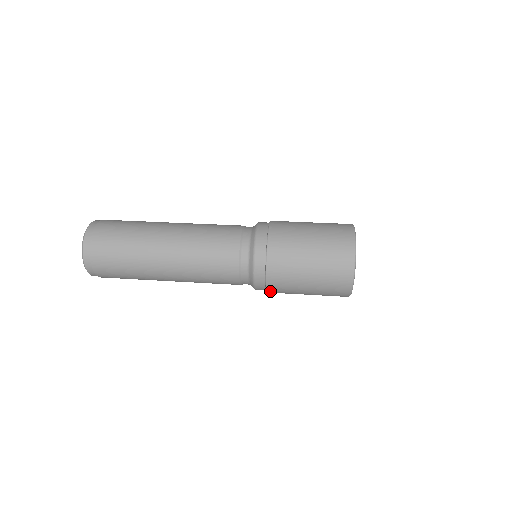
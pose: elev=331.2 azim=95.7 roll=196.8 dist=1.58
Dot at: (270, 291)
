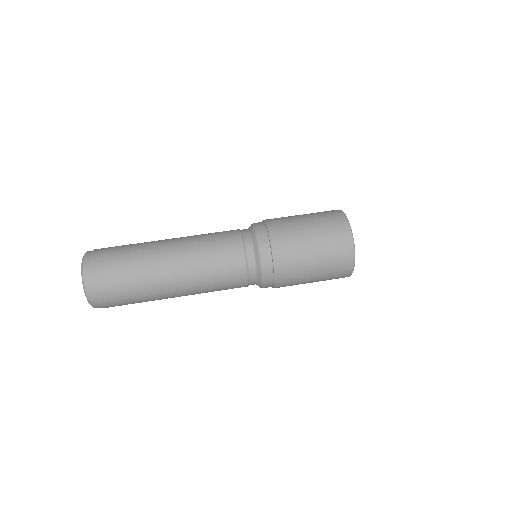
Dot at: (278, 283)
